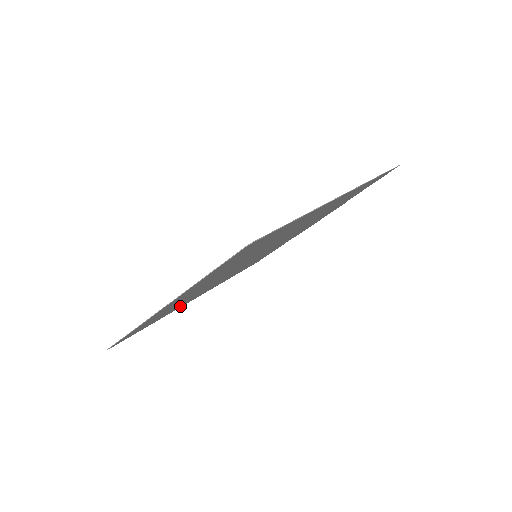
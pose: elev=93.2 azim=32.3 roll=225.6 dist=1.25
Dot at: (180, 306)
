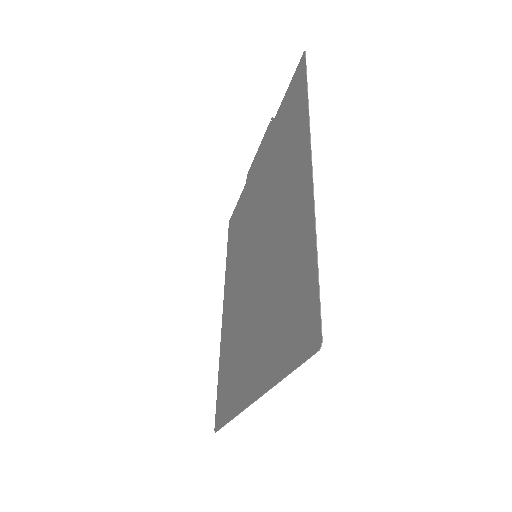
Dot at: (224, 337)
